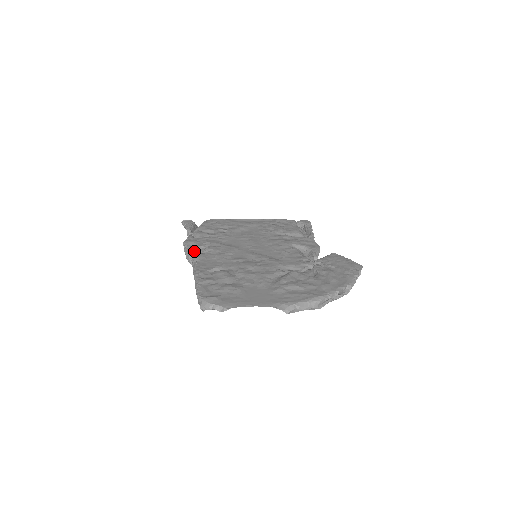
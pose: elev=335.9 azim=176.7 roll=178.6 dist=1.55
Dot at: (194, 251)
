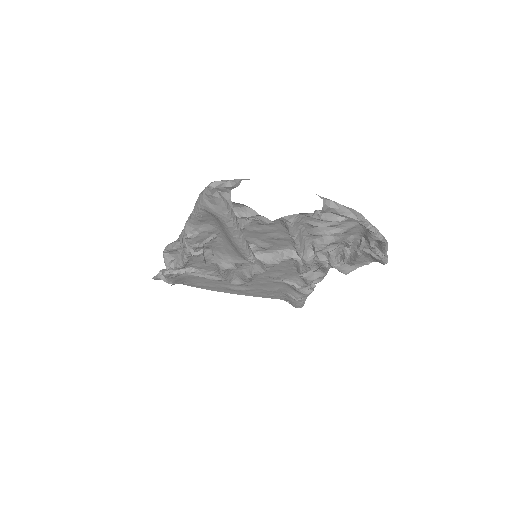
Dot at: occluded
